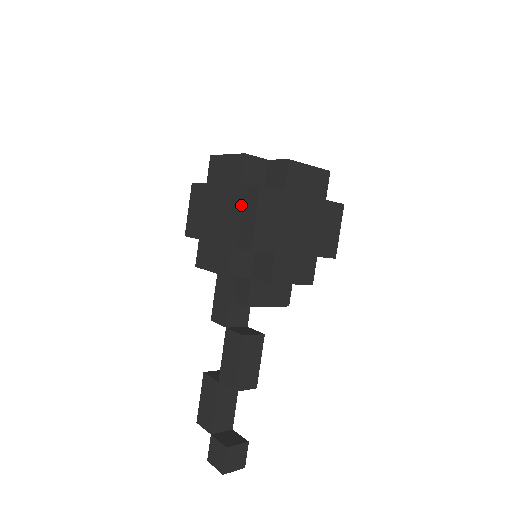
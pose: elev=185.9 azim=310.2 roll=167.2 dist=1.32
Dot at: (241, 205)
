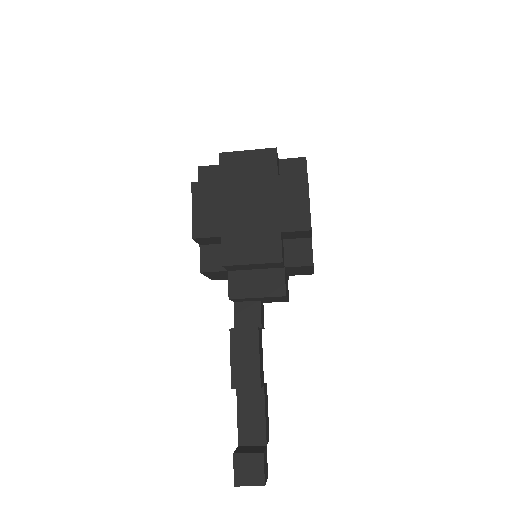
Dot at: occluded
